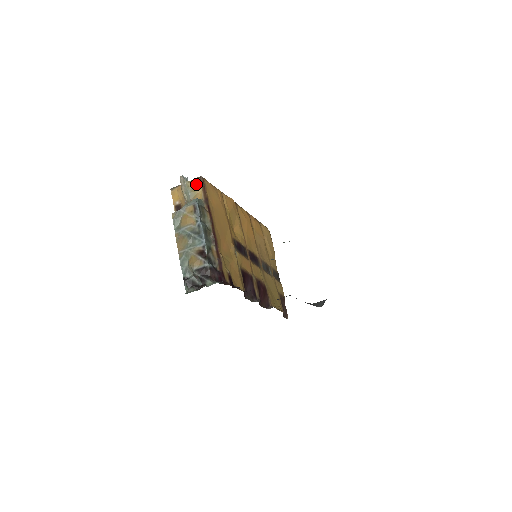
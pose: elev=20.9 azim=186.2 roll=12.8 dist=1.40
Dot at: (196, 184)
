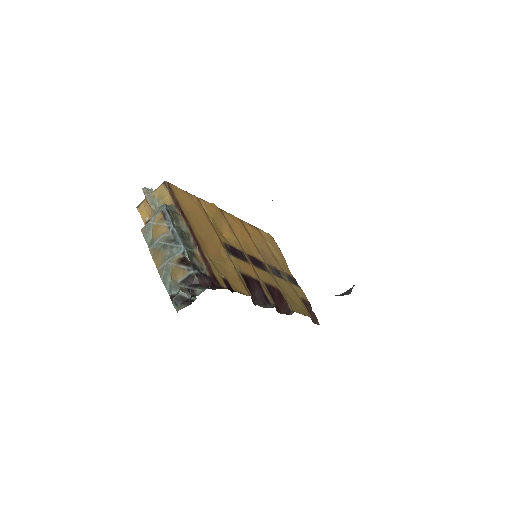
Dot at: (161, 191)
